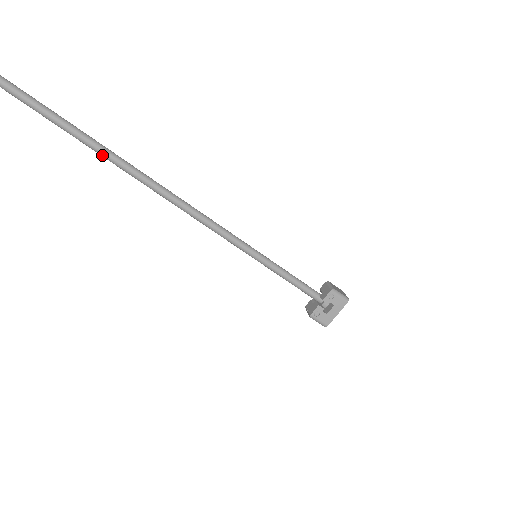
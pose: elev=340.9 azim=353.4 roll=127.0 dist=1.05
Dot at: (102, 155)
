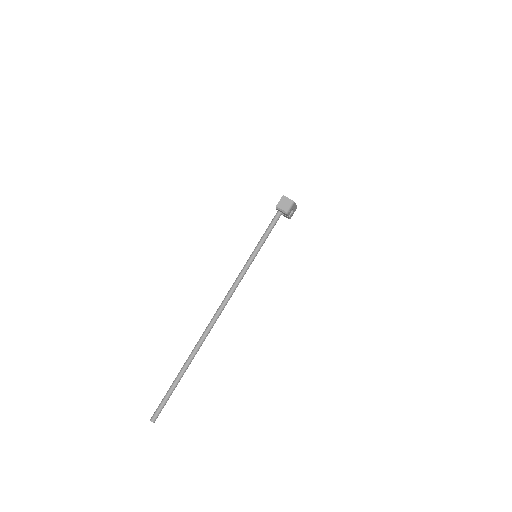
Dot at: occluded
